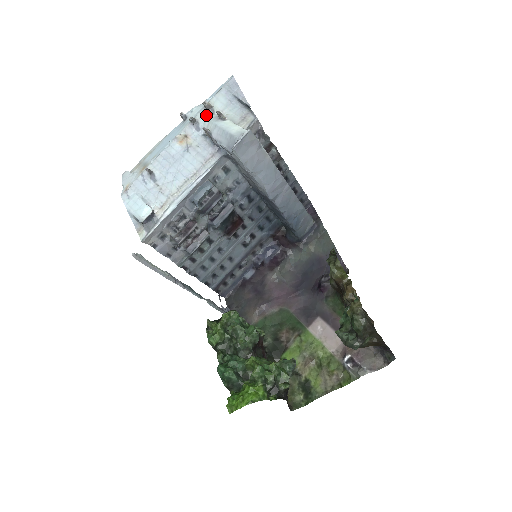
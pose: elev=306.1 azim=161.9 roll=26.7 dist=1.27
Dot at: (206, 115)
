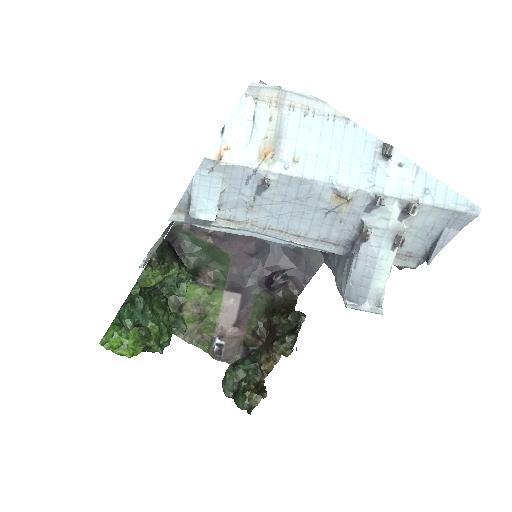
Dot at: (395, 213)
